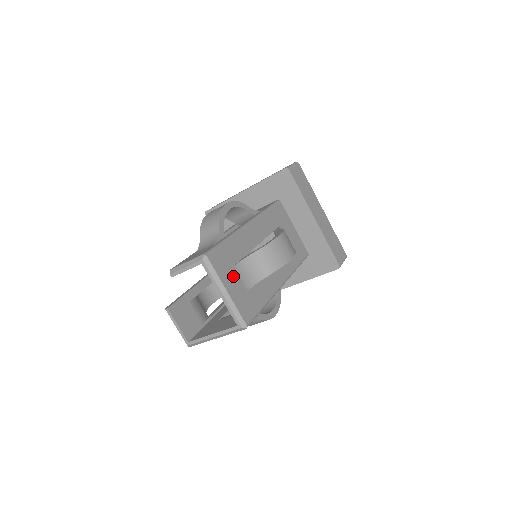
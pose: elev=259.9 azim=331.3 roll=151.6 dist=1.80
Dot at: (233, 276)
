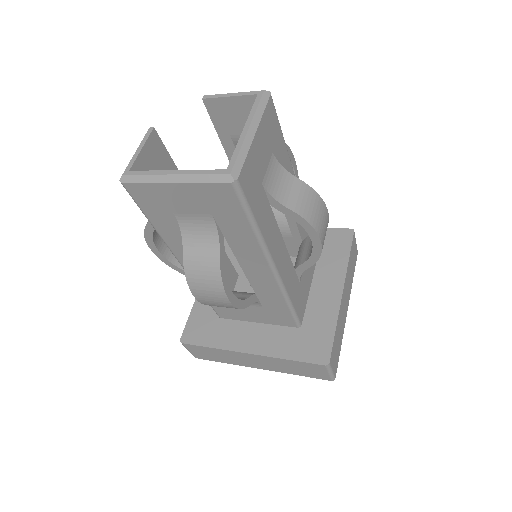
Dot at: (267, 150)
